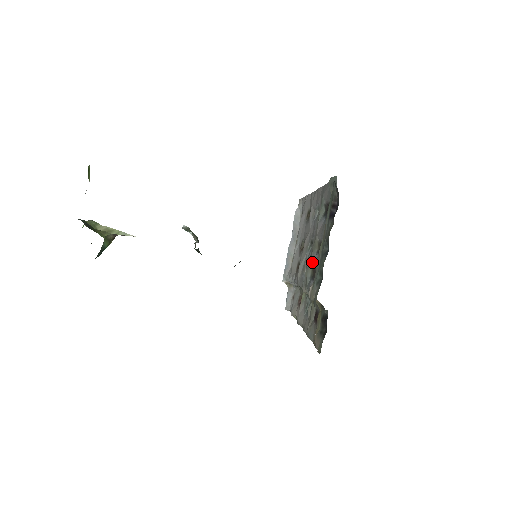
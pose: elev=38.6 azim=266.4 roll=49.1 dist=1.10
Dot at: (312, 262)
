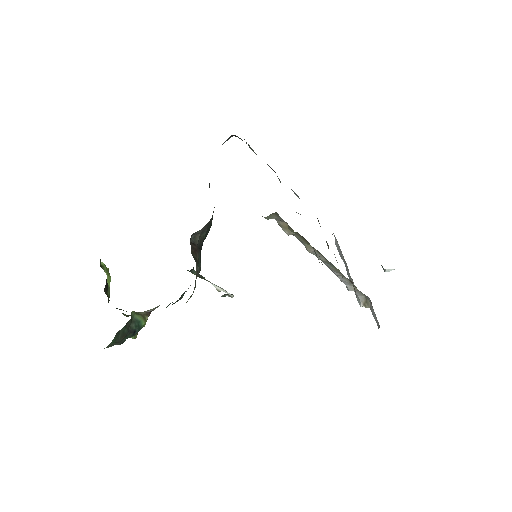
Dot at: occluded
